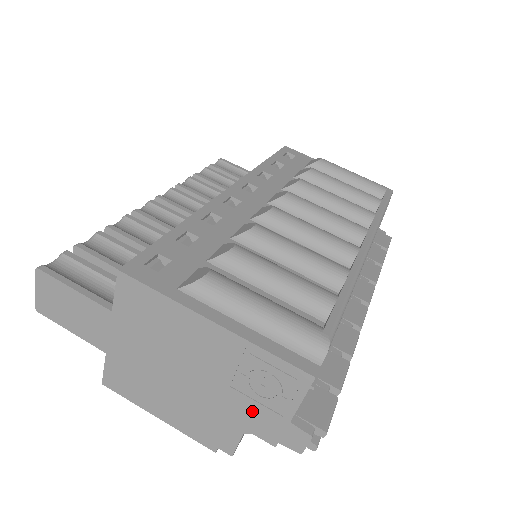
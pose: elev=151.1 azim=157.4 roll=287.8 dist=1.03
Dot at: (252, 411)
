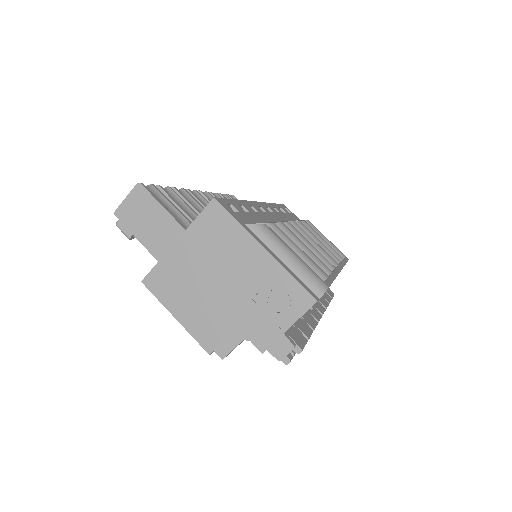
Dot at: (259, 321)
